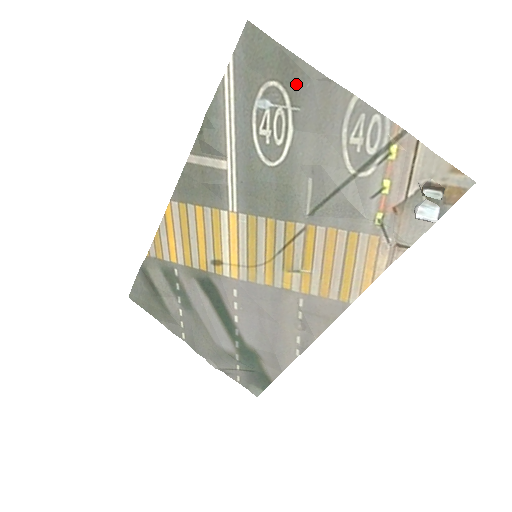
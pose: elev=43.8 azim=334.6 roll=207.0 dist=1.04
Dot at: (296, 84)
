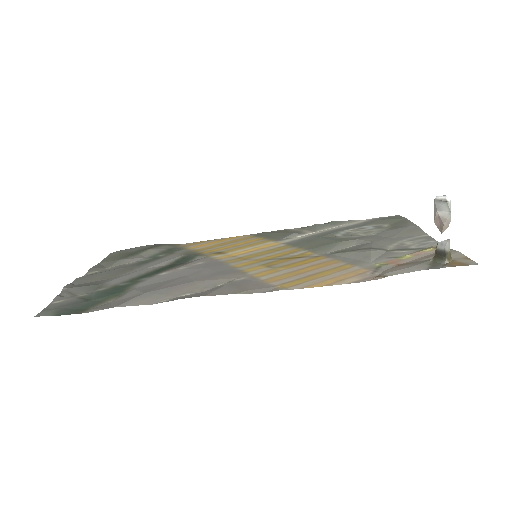
Dot at: (398, 226)
